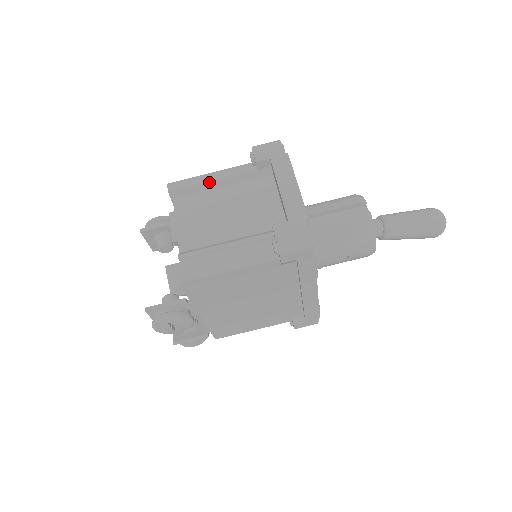
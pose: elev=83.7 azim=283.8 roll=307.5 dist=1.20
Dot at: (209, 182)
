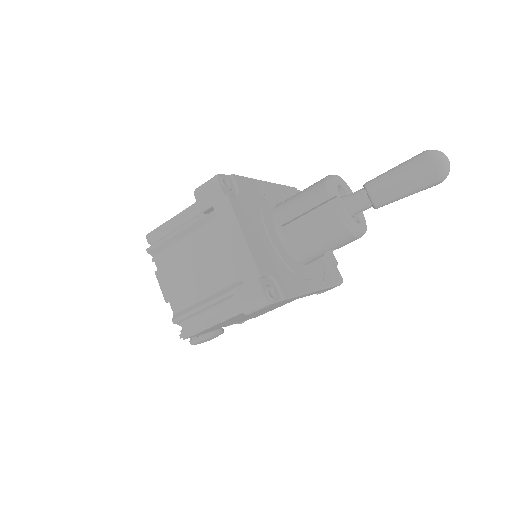
Dot at: (173, 236)
